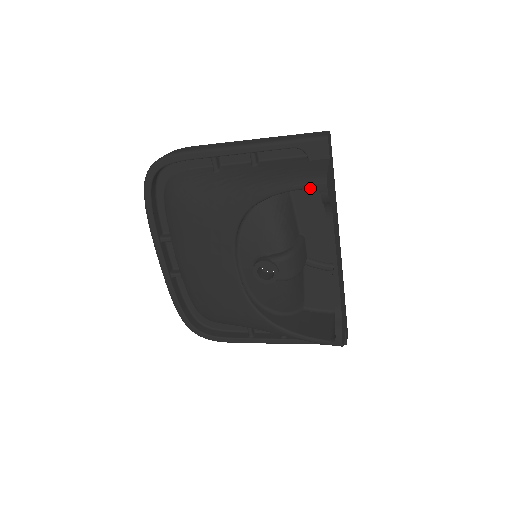
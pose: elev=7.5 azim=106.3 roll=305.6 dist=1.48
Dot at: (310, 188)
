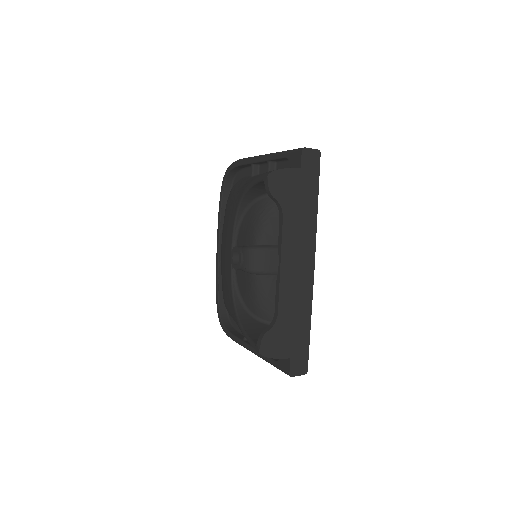
Dot at: occluded
